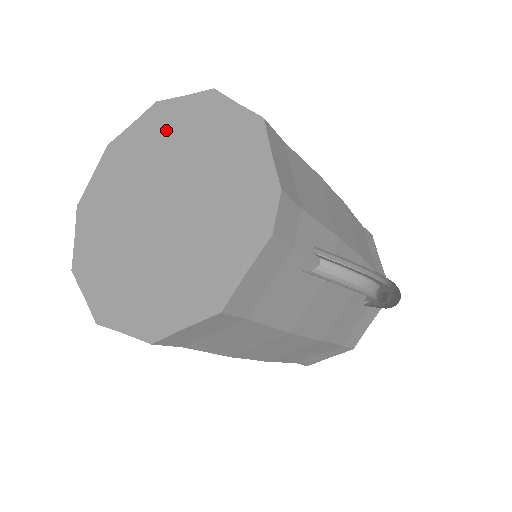
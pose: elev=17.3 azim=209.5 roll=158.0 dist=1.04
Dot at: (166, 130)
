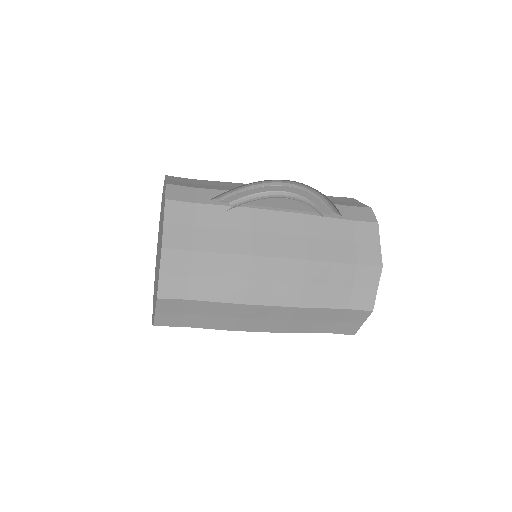
Dot at: (159, 227)
